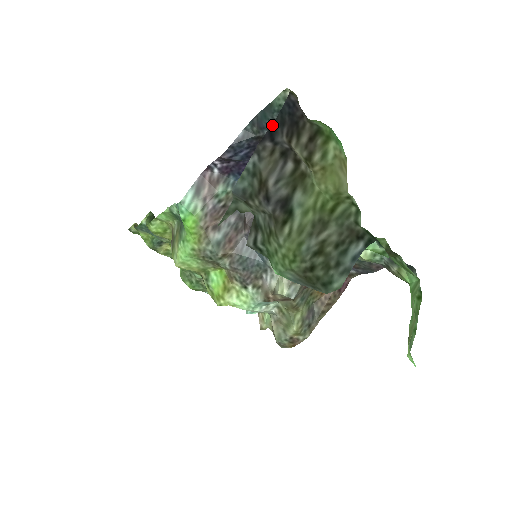
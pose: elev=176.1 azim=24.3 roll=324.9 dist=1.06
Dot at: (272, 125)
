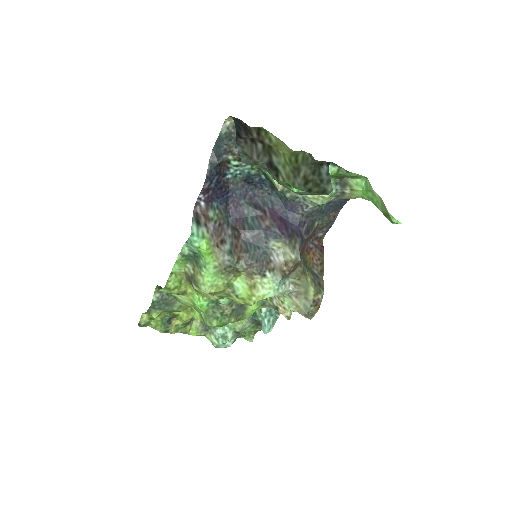
Dot at: (236, 130)
